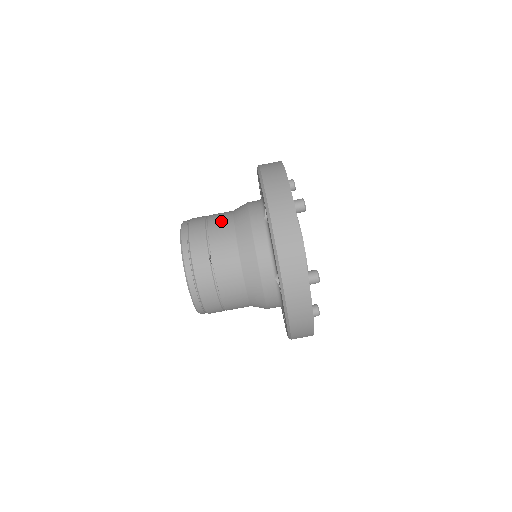
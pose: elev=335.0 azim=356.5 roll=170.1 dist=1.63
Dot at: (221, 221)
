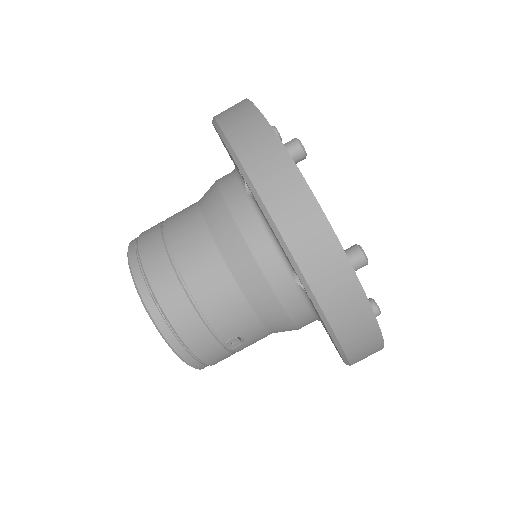
Dot at: occluded
